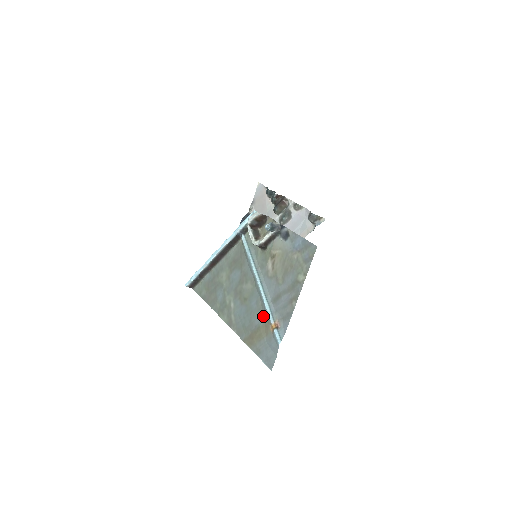
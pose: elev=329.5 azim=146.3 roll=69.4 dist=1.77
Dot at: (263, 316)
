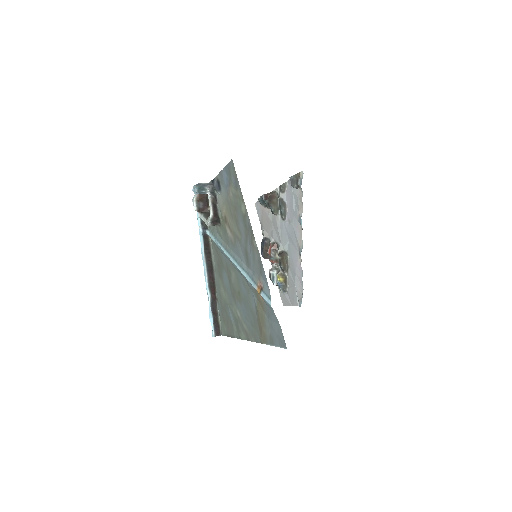
Dot at: (252, 292)
